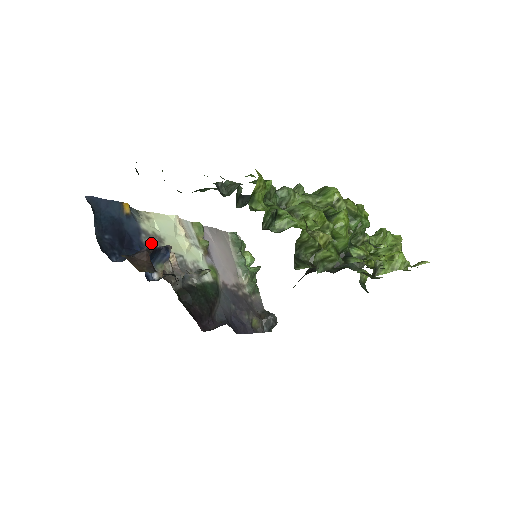
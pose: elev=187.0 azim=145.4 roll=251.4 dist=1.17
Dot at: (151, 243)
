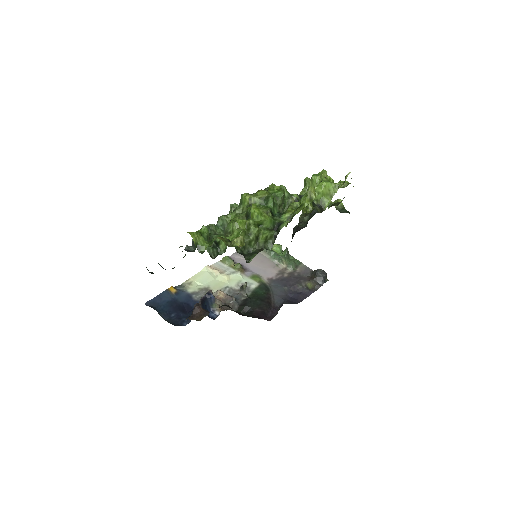
Dot at: (202, 296)
